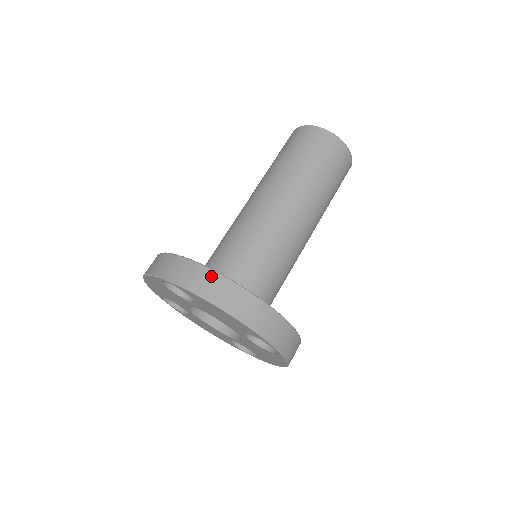
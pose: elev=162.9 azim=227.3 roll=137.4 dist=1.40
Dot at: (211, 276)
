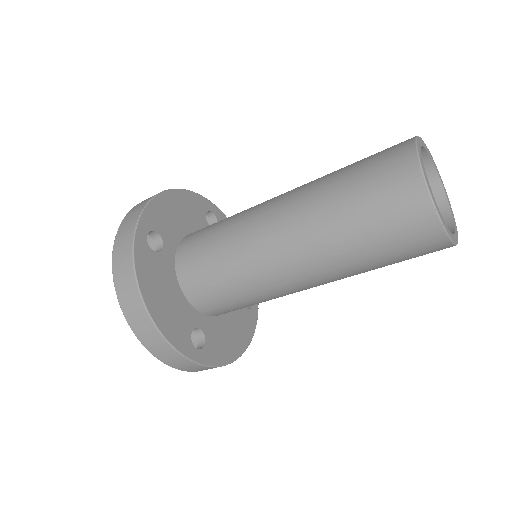
Dot at: (130, 277)
